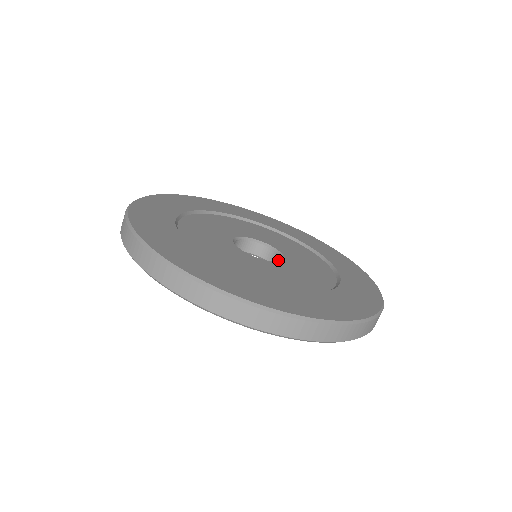
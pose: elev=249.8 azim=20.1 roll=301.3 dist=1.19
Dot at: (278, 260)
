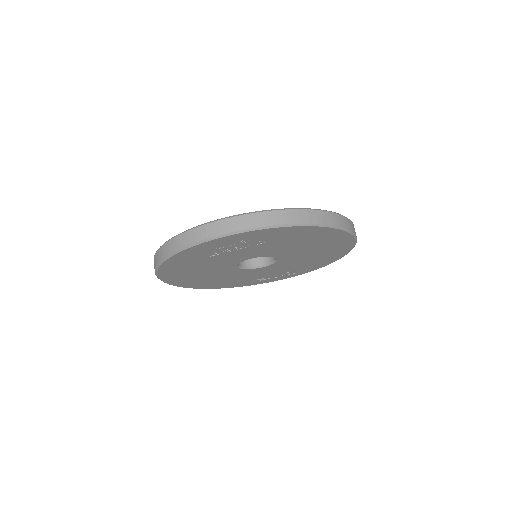
Dot at: (265, 258)
